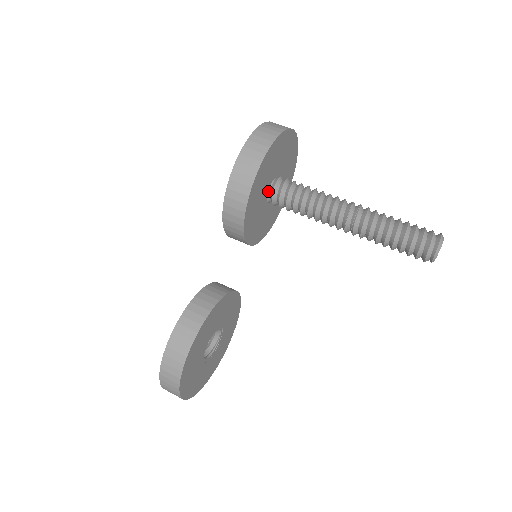
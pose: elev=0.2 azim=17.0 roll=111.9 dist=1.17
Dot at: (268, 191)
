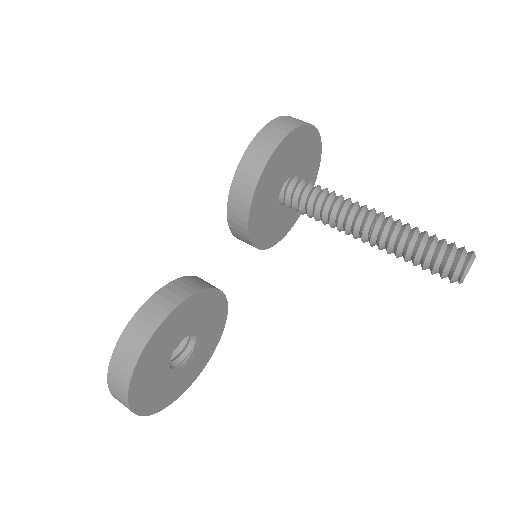
Dot at: (283, 187)
